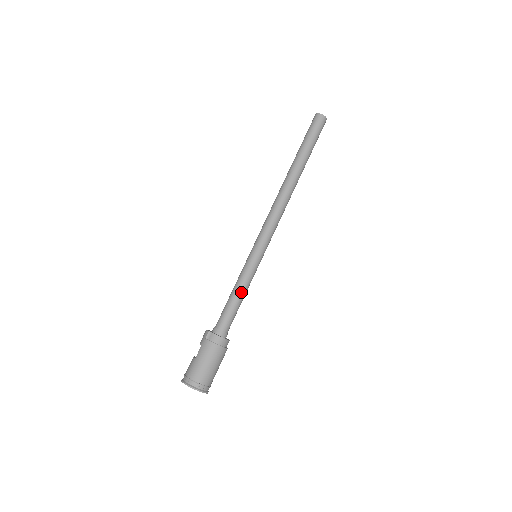
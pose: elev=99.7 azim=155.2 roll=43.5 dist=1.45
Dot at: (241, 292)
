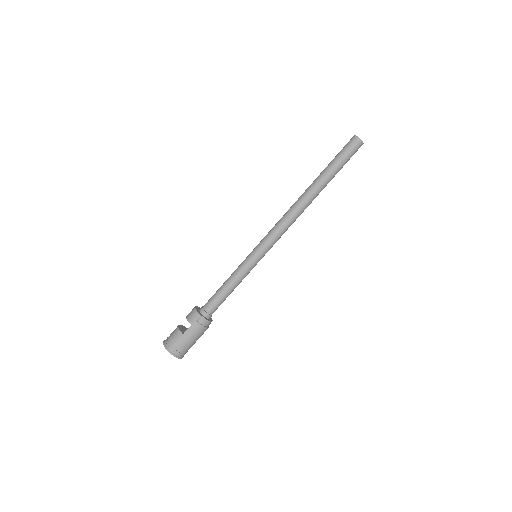
Dot at: occluded
